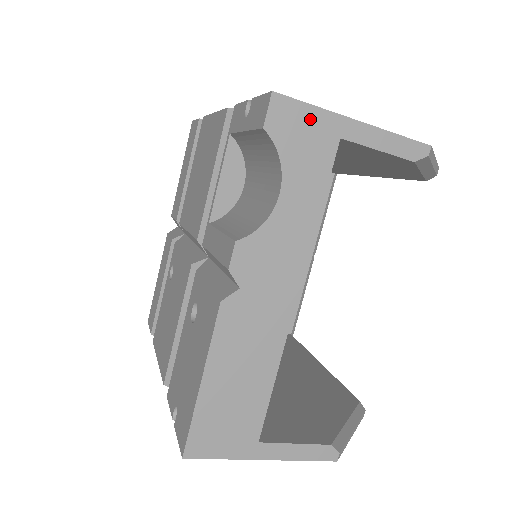
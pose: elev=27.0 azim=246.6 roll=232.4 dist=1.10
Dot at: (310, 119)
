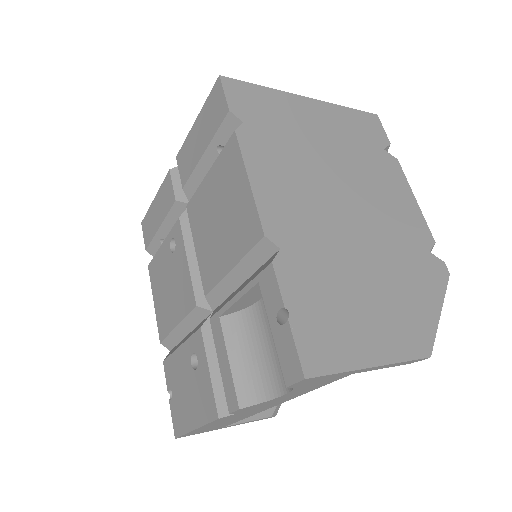
Dot at: (331, 376)
